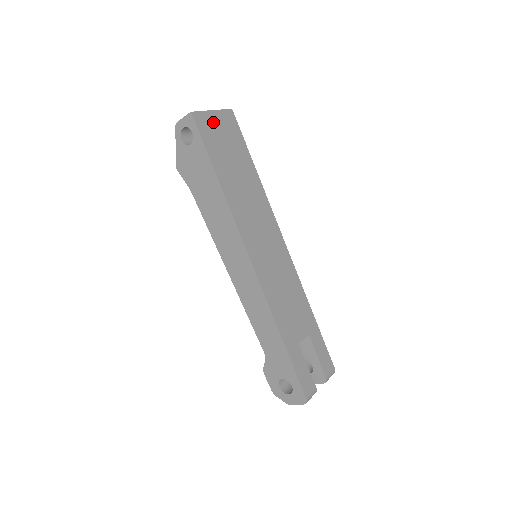
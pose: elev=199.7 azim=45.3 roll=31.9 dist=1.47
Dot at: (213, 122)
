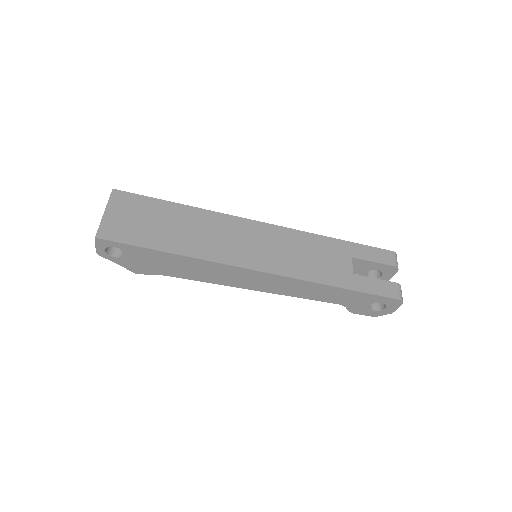
Dot at: (115, 220)
